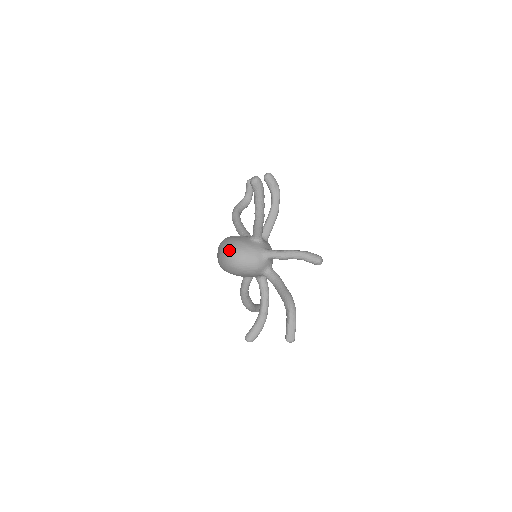
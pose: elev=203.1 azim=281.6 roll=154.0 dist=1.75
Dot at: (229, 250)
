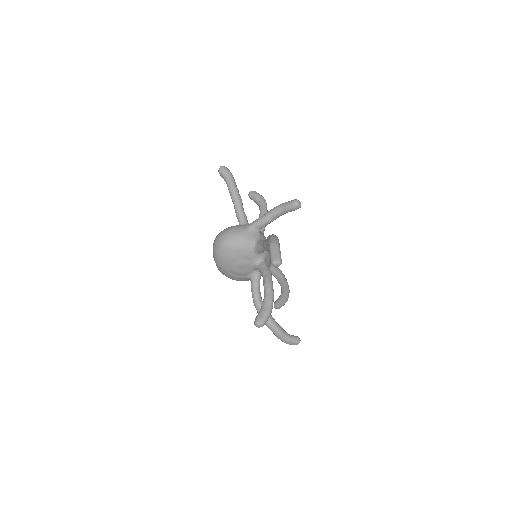
Dot at: (216, 237)
